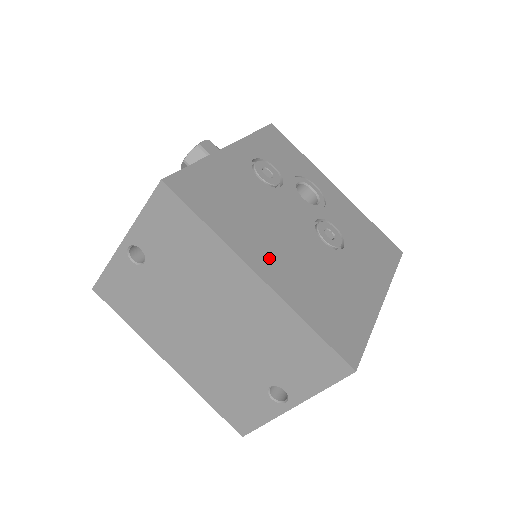
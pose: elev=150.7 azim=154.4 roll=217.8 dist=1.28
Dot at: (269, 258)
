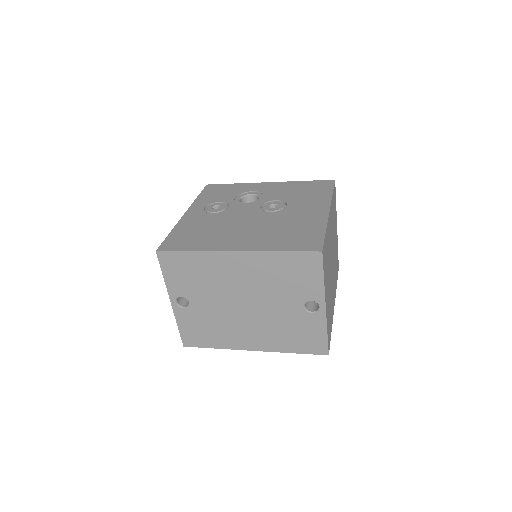
Dot at: (237, 241)
